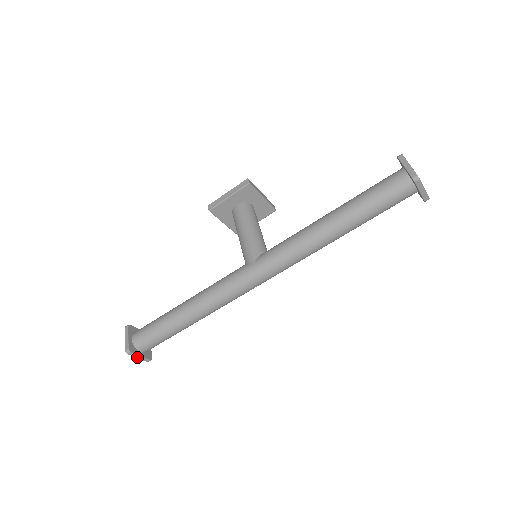
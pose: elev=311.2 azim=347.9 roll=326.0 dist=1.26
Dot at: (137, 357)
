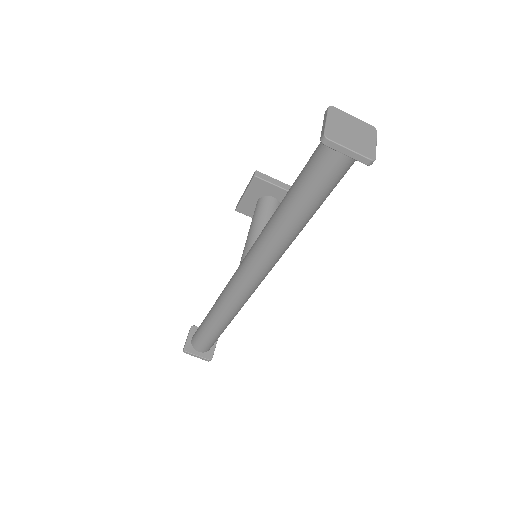
Dot at: (195, 356)
